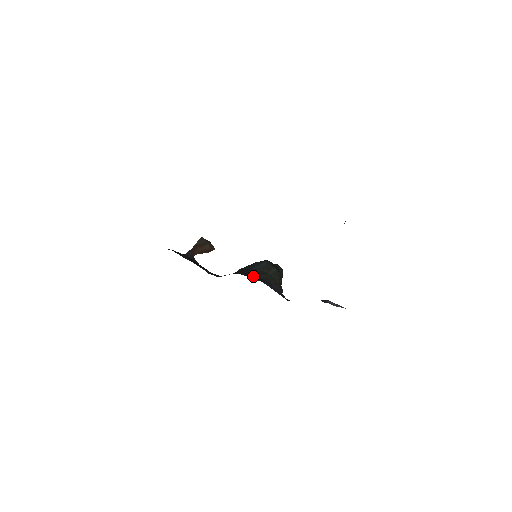
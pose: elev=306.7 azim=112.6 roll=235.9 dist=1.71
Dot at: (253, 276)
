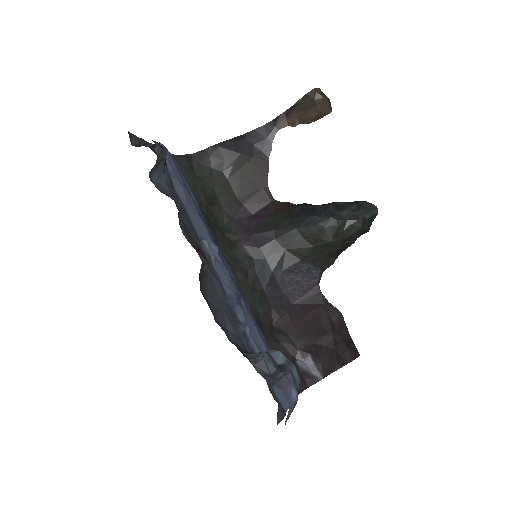
Dot at: (276, 249)
